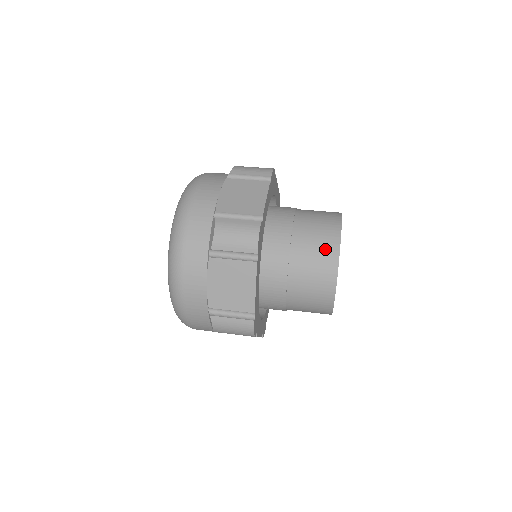
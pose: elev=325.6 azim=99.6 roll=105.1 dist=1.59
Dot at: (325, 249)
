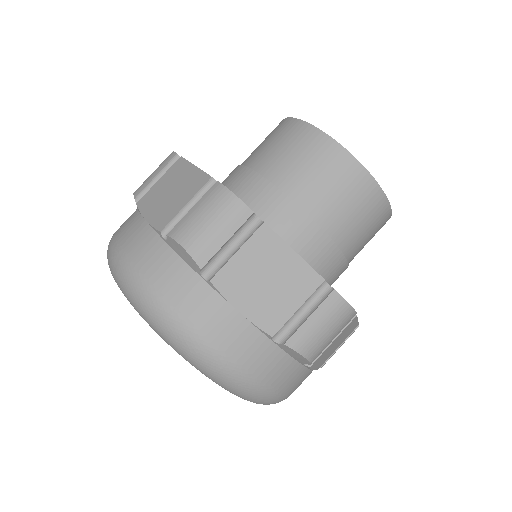
Dot at: (369, 206)
